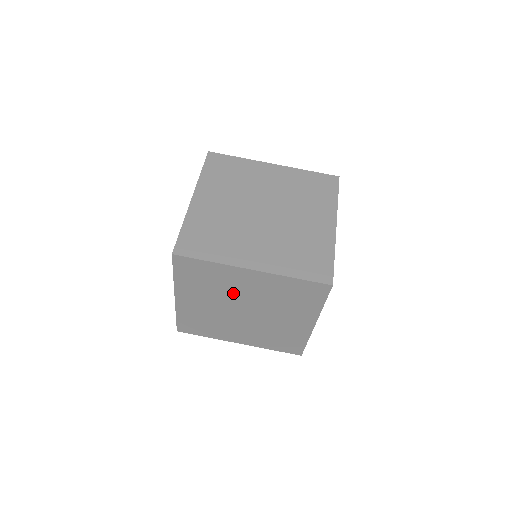
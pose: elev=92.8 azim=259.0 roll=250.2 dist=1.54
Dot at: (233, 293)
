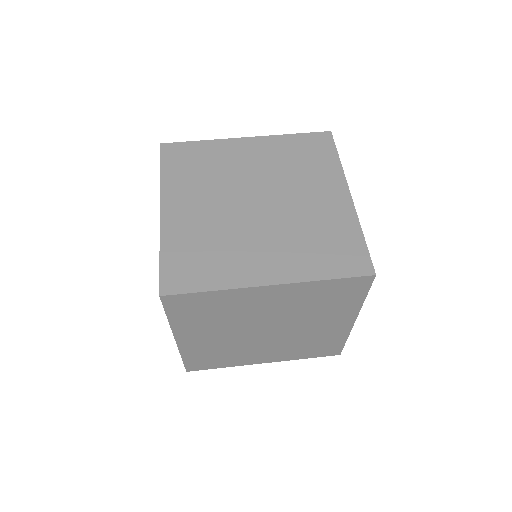
Dot at: (234, 176)
